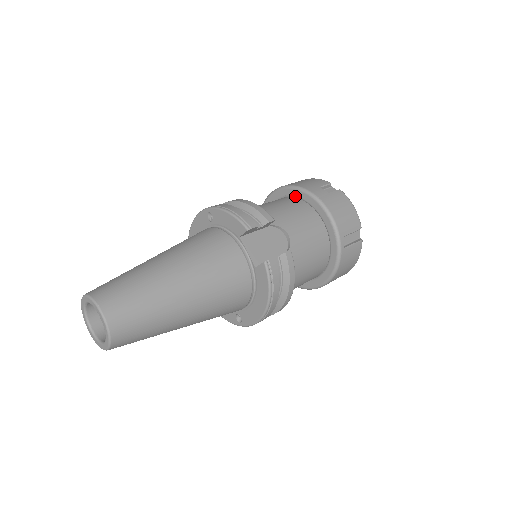
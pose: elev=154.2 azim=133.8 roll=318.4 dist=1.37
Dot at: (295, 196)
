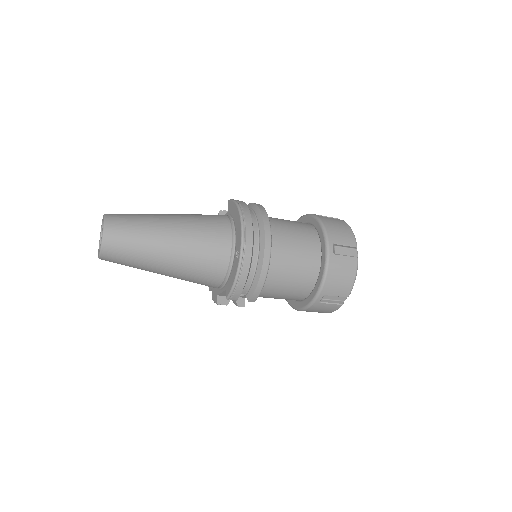
Dot at: occluded
